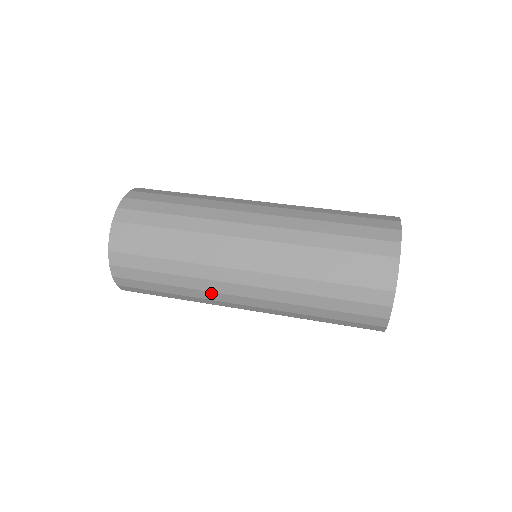
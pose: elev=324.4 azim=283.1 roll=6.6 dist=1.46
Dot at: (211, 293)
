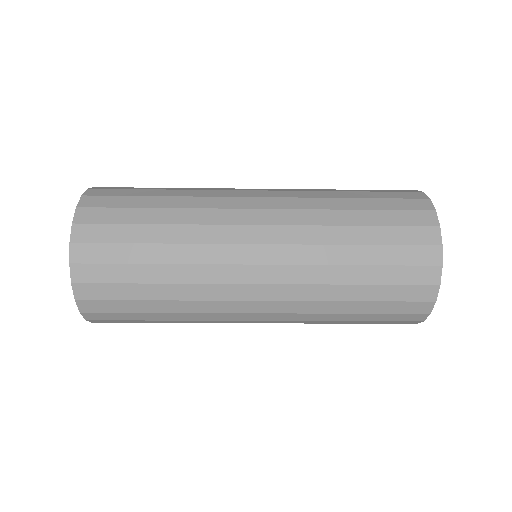
Dot at: (214, 287)
